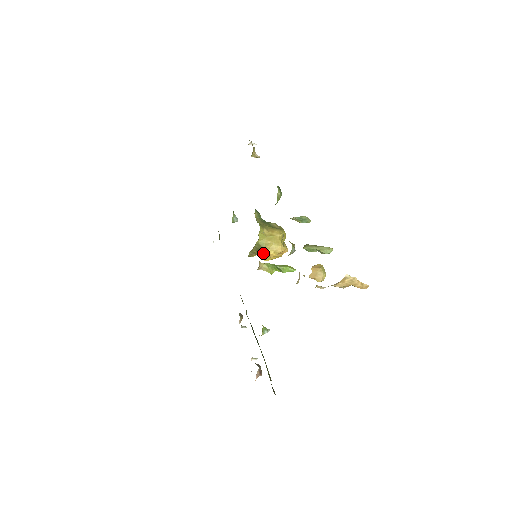
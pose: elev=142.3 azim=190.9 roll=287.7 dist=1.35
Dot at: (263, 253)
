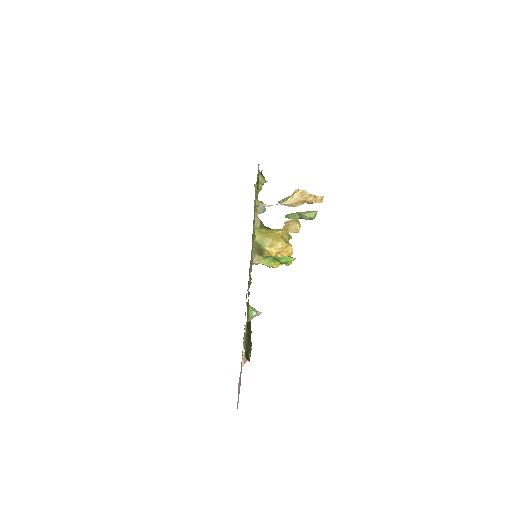
Dot at: (265, 254)
